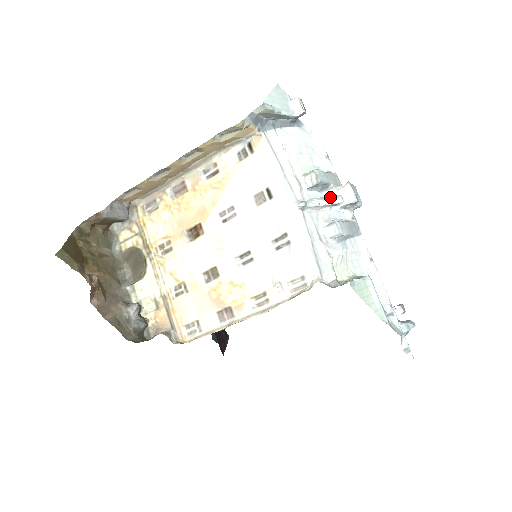
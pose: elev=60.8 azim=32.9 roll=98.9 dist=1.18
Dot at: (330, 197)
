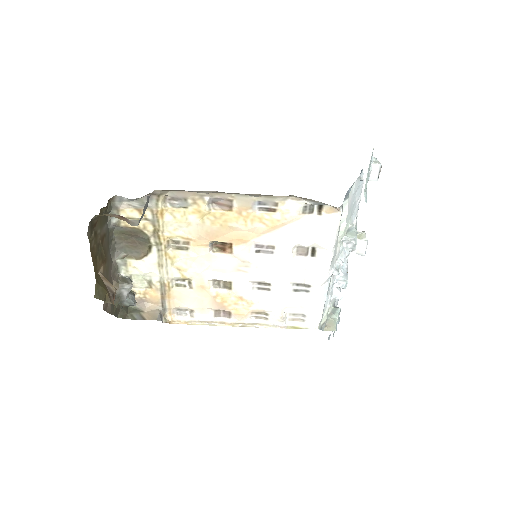
Dot at: occluded
